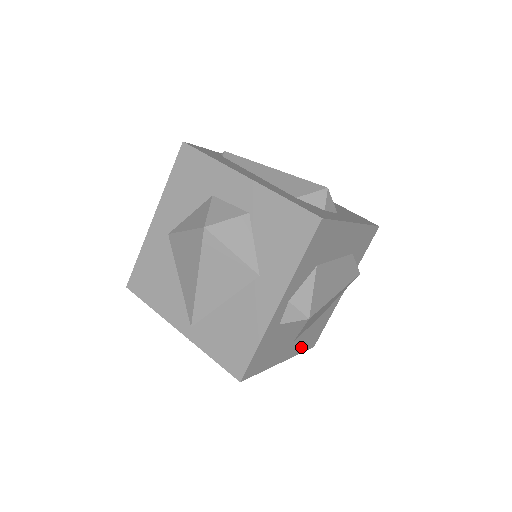
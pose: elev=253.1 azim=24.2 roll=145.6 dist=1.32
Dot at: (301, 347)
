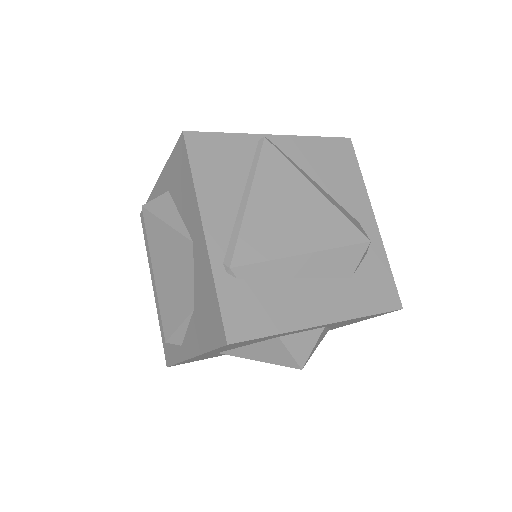
Dot at: occluded
